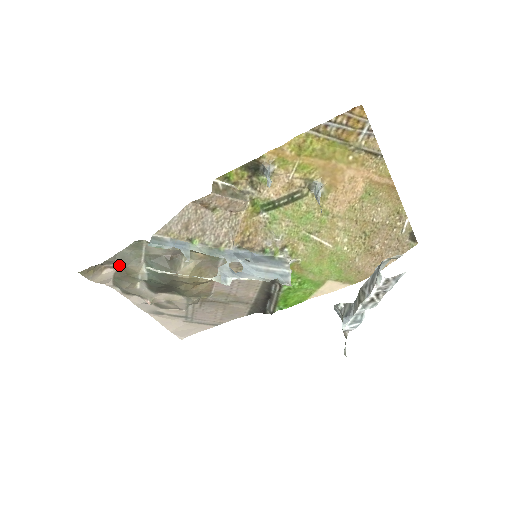
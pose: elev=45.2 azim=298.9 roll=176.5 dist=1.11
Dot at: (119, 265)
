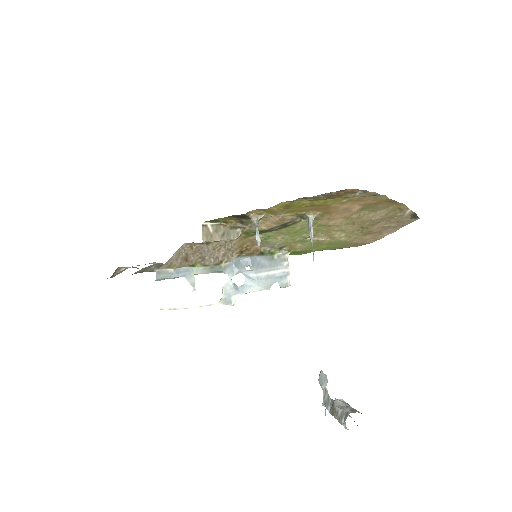
Dot at: (133, 267)
